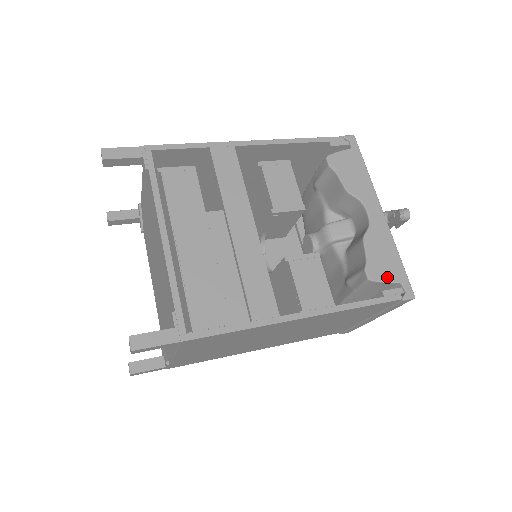
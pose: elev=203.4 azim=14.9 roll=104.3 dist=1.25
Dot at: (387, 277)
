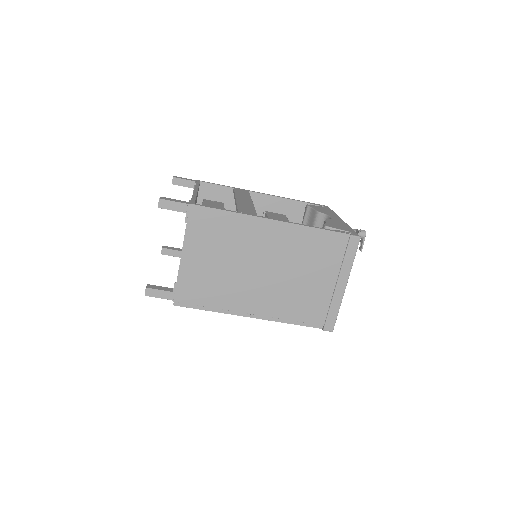
Dot at: (340, 228)
